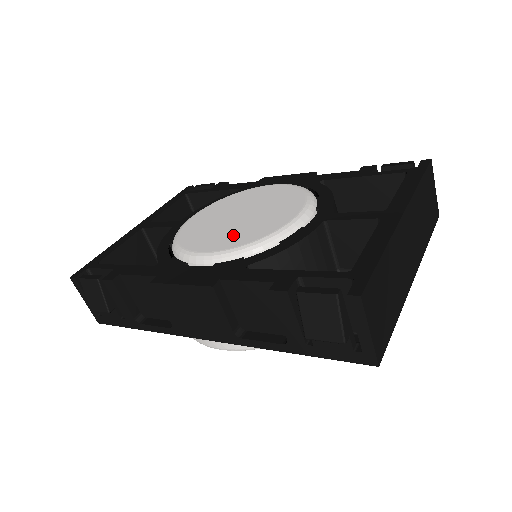
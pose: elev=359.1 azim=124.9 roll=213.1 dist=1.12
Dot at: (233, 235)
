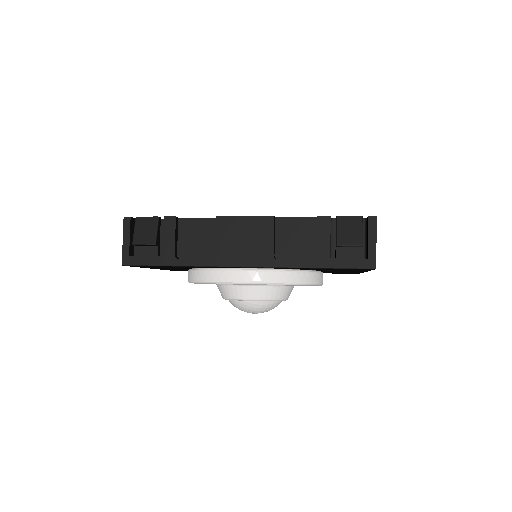
Dot at: occluded
